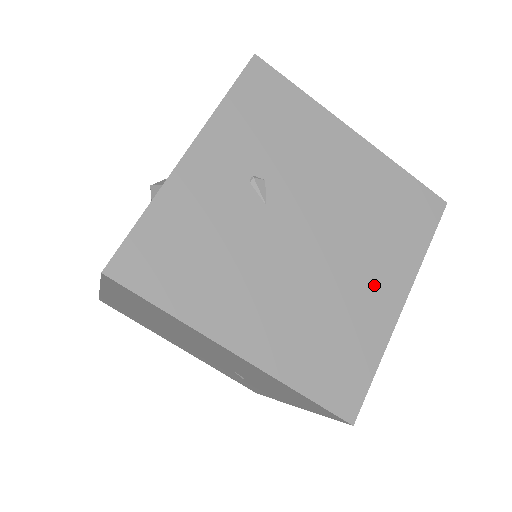
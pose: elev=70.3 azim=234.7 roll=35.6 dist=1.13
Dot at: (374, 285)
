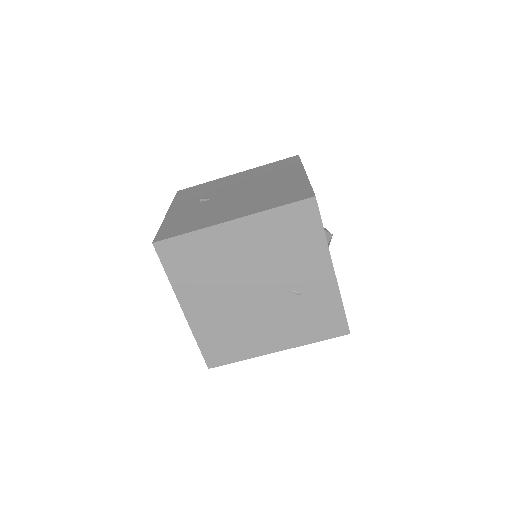
Dot at: (284, 179)
